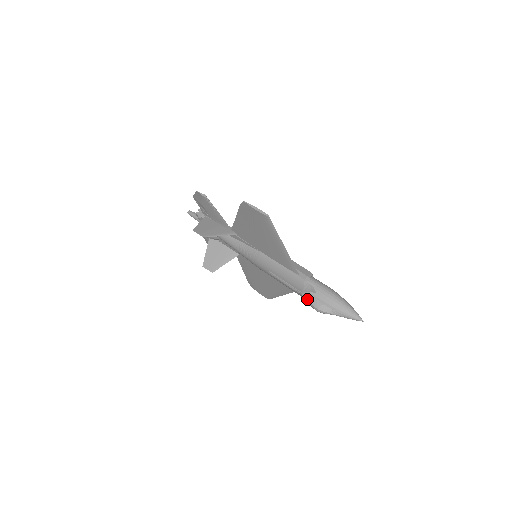
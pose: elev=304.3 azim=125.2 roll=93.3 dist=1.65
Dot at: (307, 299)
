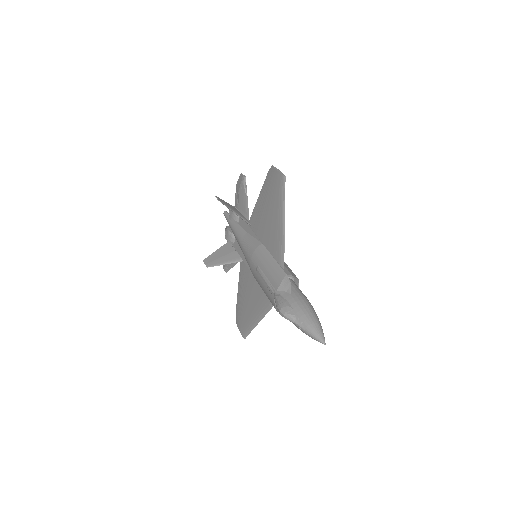
Dot at: (277, 297)
